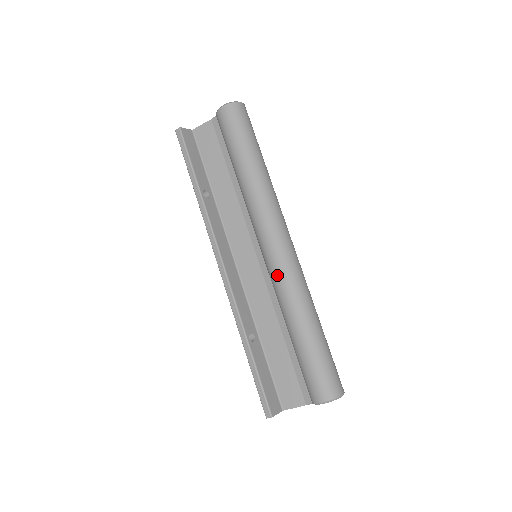
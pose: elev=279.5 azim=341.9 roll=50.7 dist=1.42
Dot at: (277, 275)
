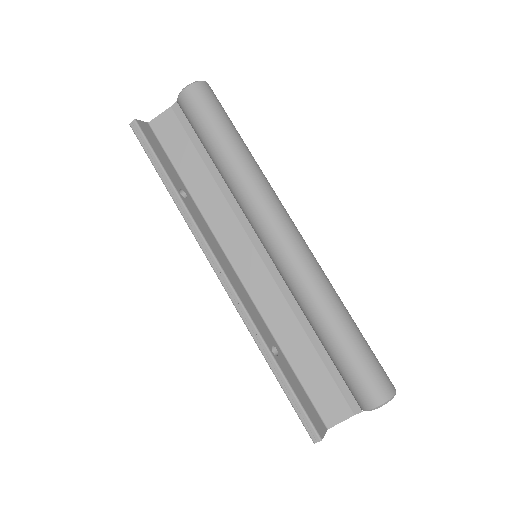
Dot at: (293, 270)
